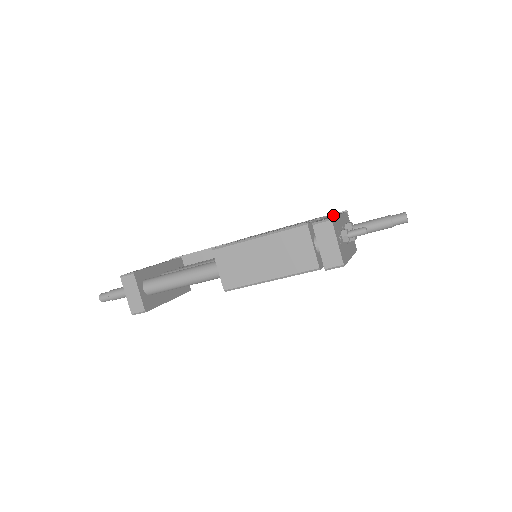
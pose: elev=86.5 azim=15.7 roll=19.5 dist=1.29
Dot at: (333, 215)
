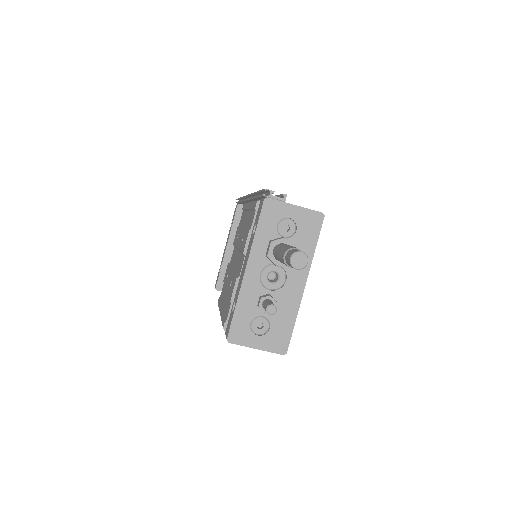
Dot at: (254, 225)
